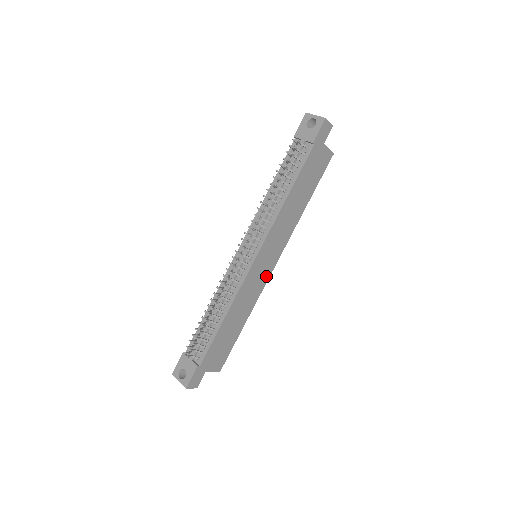
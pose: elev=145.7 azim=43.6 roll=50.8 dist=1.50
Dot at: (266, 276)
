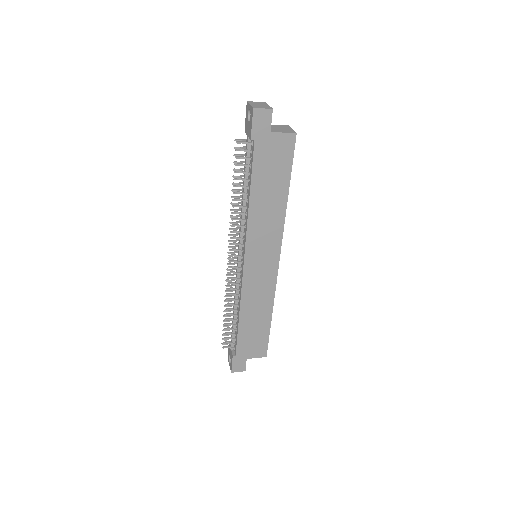
Dot at: (272, 273)
